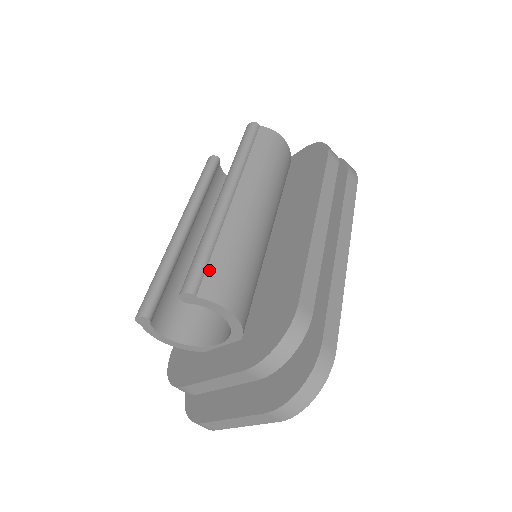
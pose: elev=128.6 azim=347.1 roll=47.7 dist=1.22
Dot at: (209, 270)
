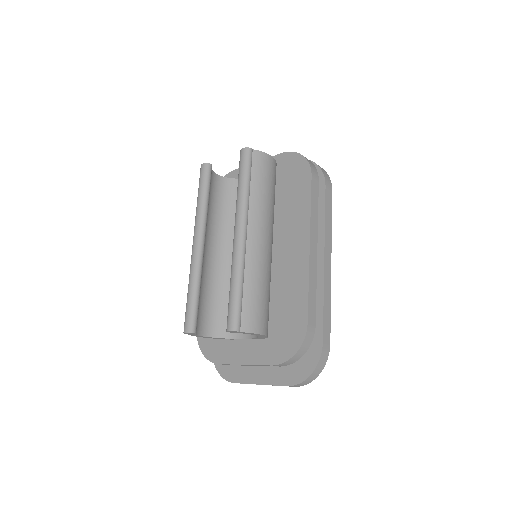
Dot at: (244, 308)
